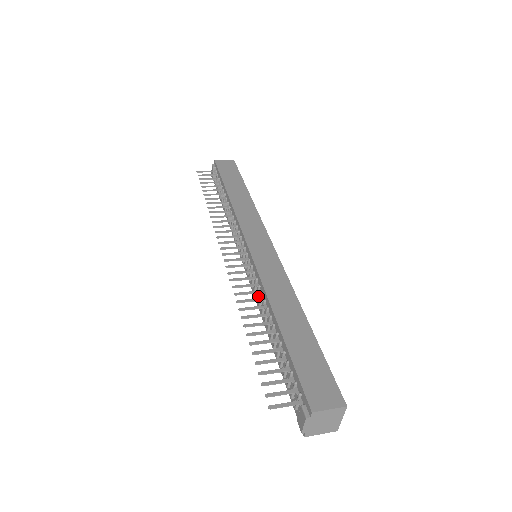
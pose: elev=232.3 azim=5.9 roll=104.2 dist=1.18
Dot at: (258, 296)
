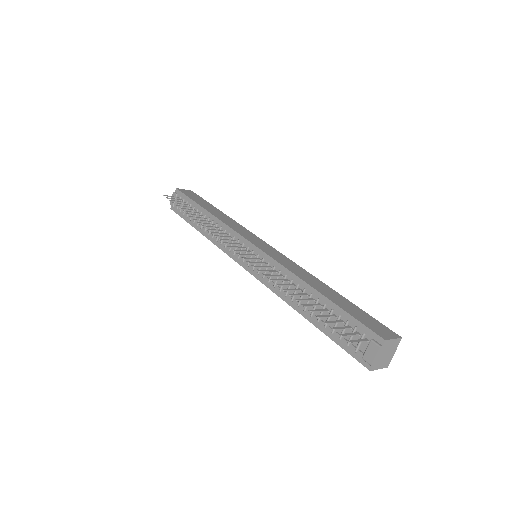
Dot at: (277, 281)
